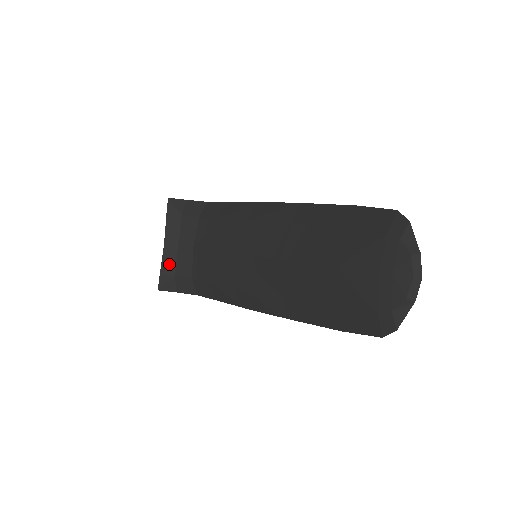
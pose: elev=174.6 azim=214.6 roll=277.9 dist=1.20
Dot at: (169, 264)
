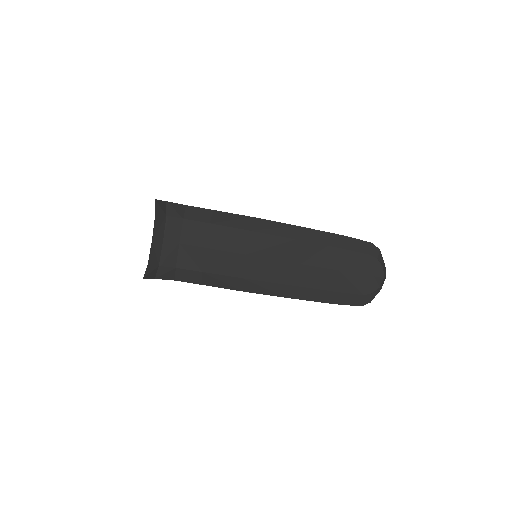
Dot at: (155, 256)
